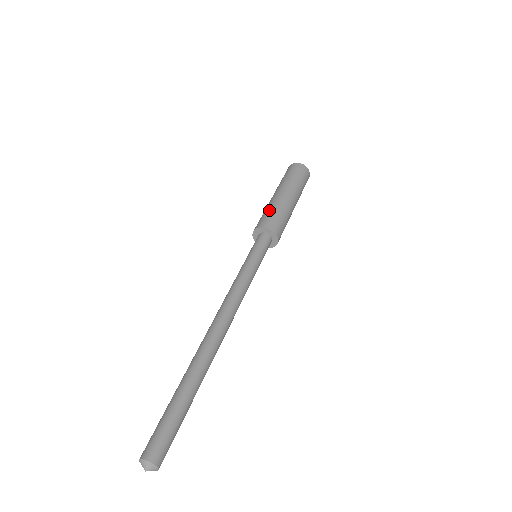
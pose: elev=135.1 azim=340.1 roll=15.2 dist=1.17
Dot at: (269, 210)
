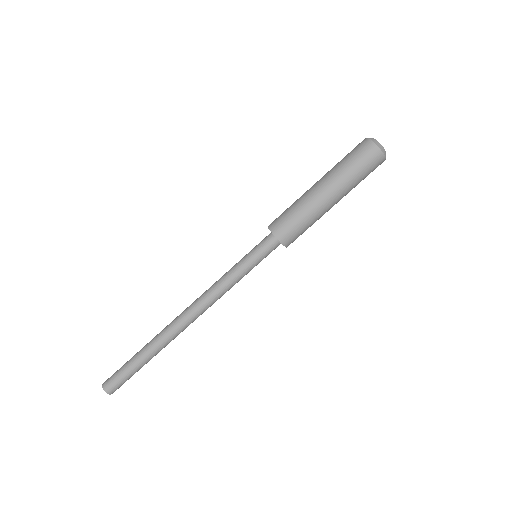
Dot at: (302, 220)
